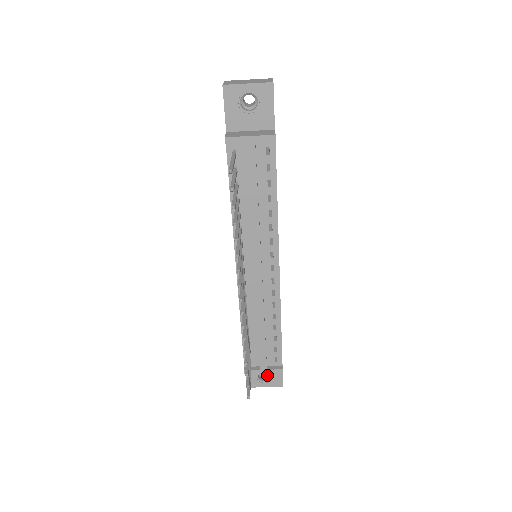
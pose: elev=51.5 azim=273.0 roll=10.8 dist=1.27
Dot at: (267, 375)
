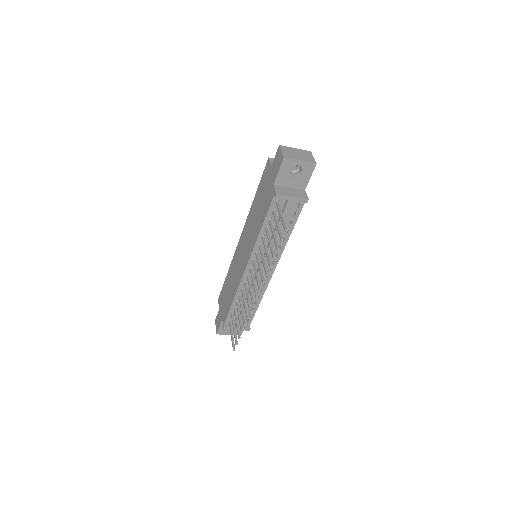
Dot at: occluded
